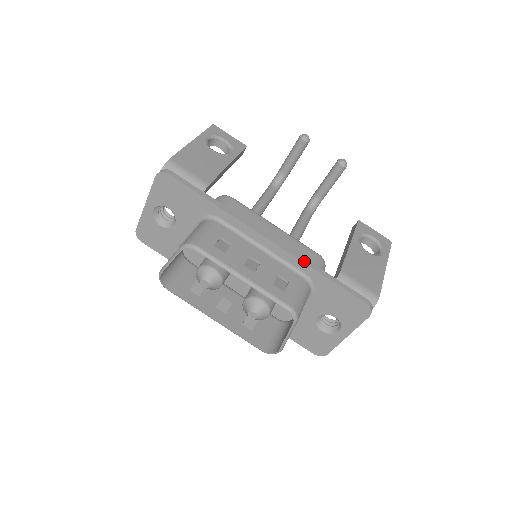
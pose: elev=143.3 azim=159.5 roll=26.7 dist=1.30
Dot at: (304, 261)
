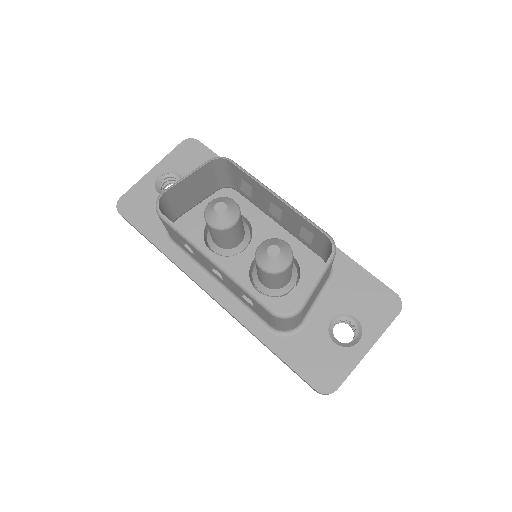
Dot at: occluded
